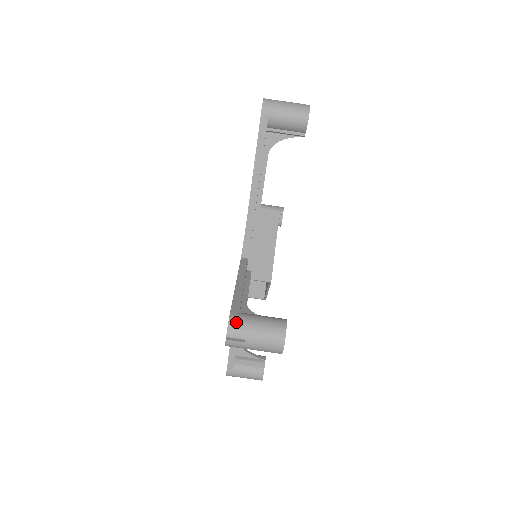
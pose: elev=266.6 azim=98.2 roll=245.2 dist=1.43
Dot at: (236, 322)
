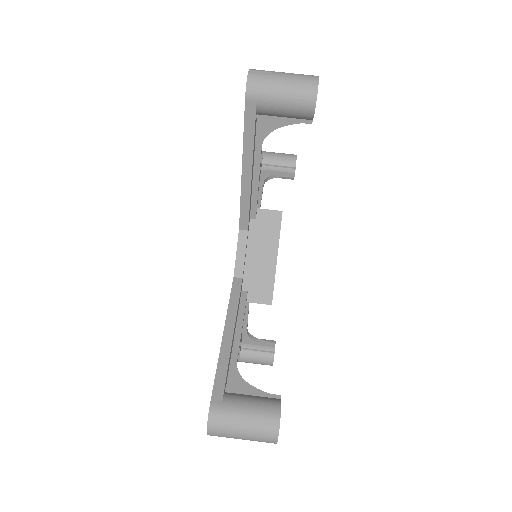
Dot at: (217, 416)
